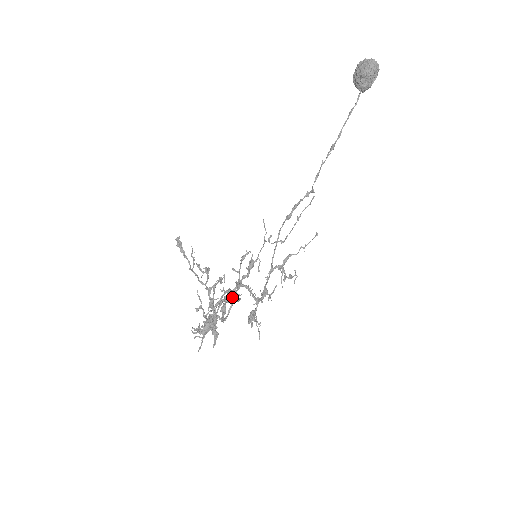
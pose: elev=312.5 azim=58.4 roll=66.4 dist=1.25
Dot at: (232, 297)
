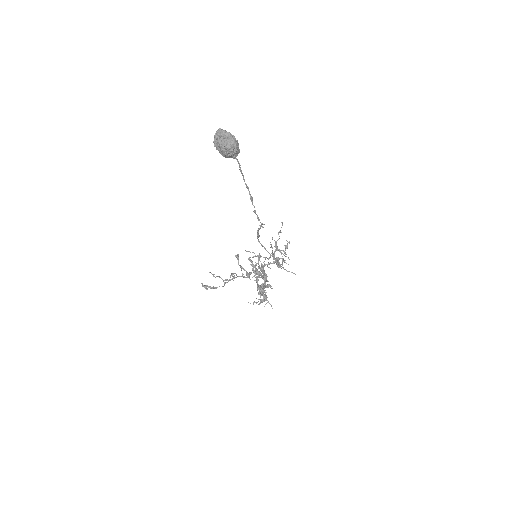
Dot at: occluded
